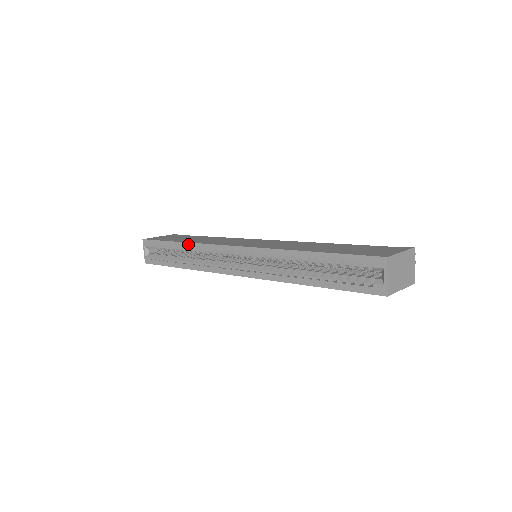
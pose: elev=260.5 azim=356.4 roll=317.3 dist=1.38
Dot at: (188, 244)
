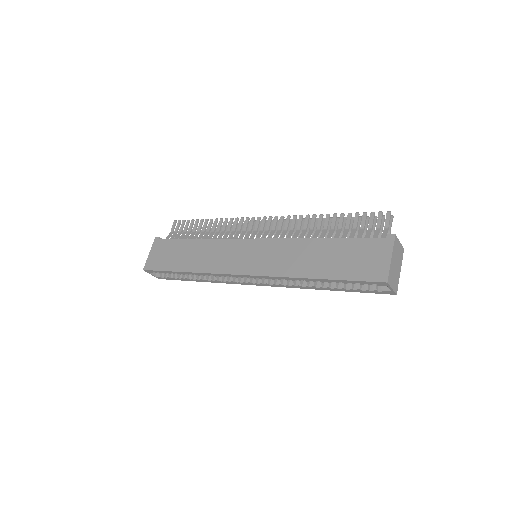
Dot at: (194, 273)
